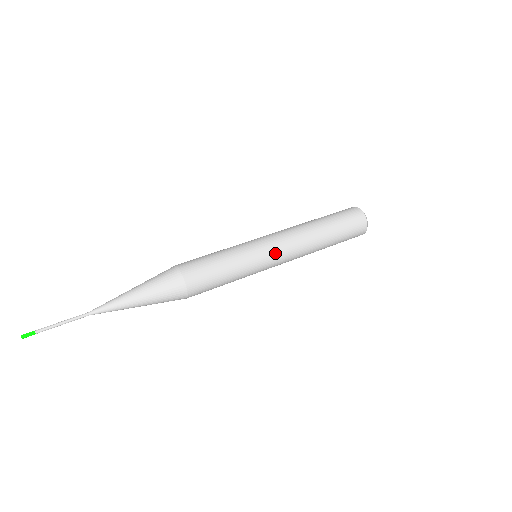
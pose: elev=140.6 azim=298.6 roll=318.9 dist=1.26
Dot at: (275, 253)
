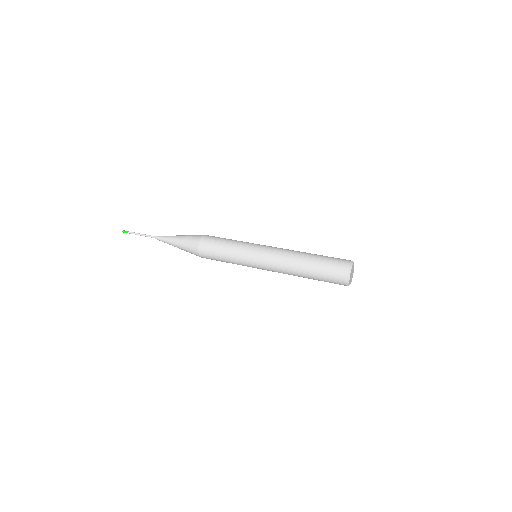
Dot at: (261, 263)
